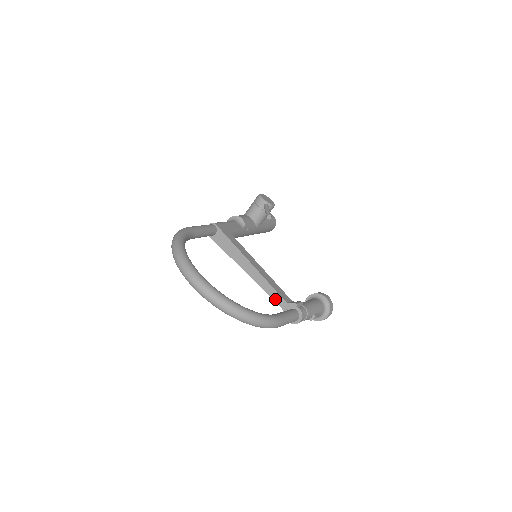
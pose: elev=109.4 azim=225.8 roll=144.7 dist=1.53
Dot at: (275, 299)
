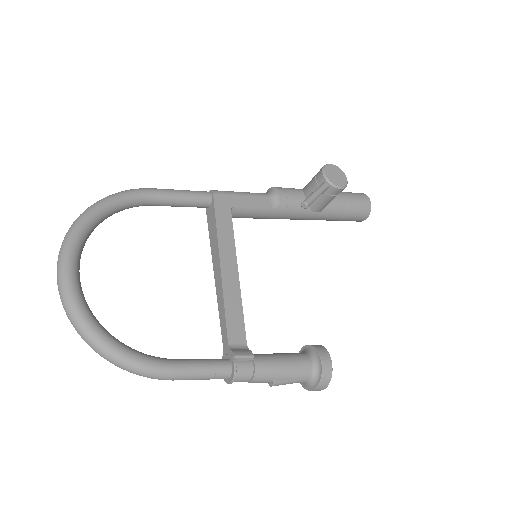
Dot at: (222, 332)
